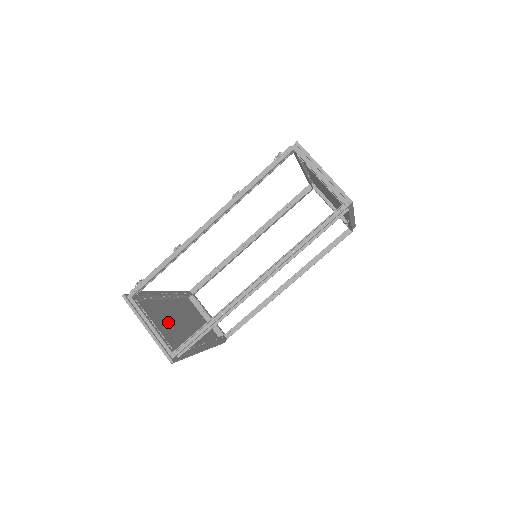
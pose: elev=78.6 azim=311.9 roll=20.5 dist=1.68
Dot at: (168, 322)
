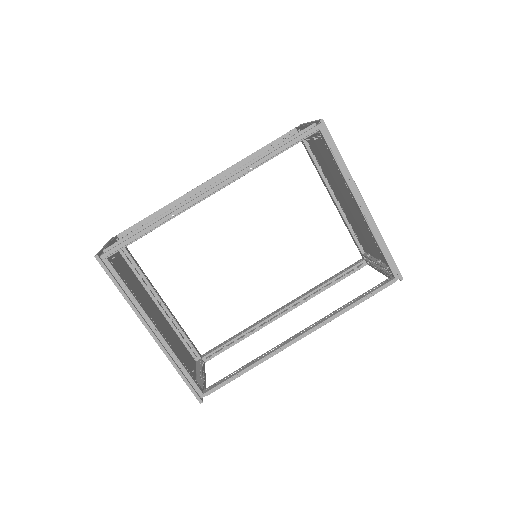
Dot at: (138, 292)
